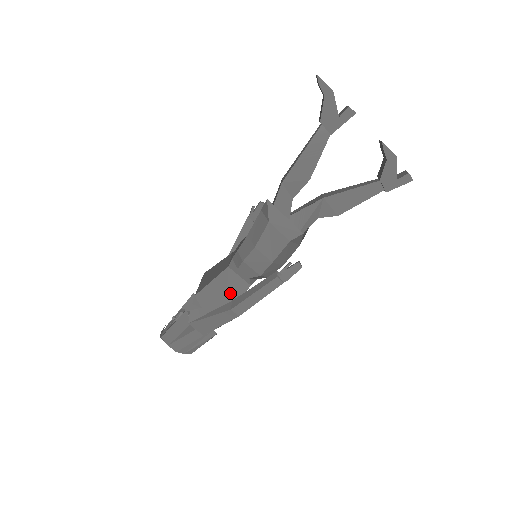
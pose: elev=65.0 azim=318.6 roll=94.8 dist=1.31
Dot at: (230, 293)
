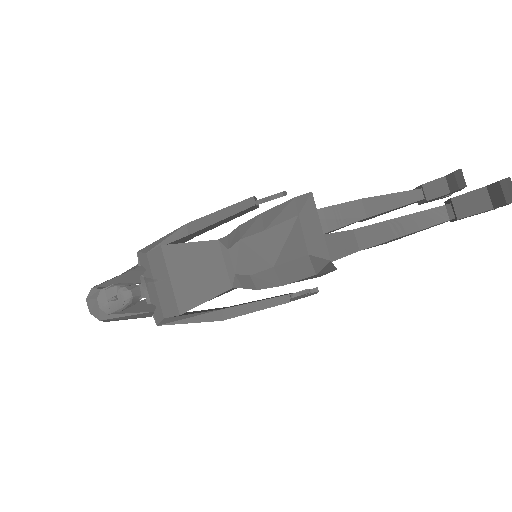
Dot at: (217, 296)
